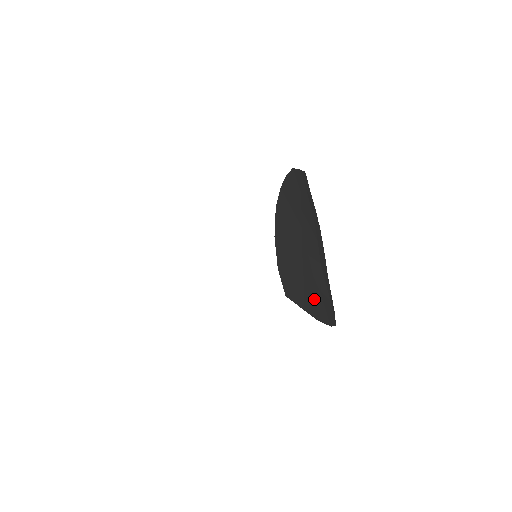
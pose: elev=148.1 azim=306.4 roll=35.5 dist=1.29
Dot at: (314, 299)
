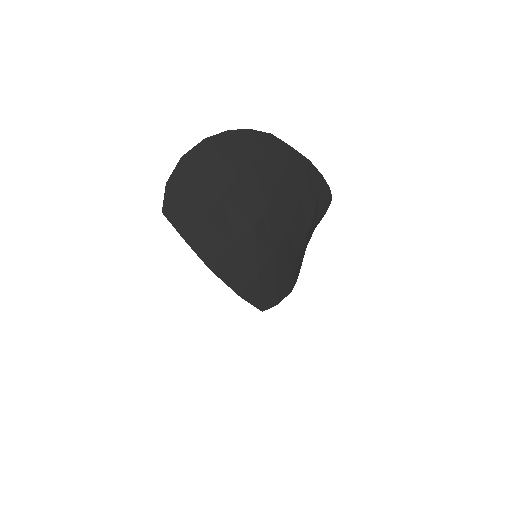
Dot at: (216, 246)
